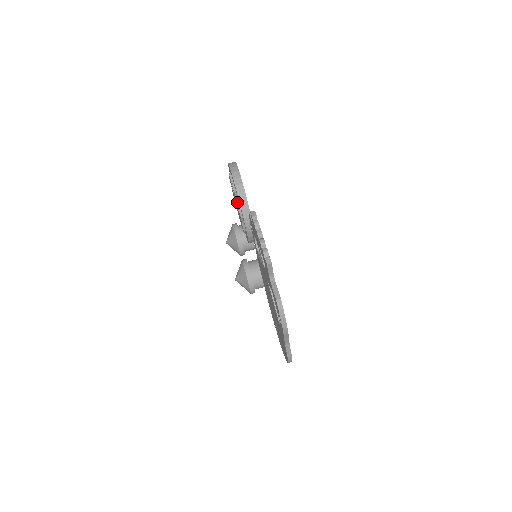
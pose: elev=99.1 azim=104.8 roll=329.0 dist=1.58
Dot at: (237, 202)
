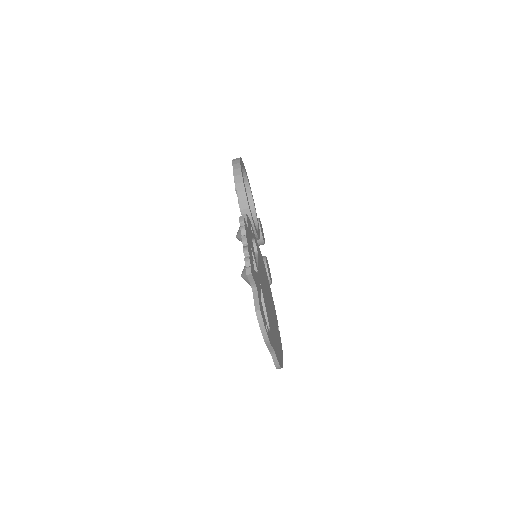
Dot at: (238, 200)
